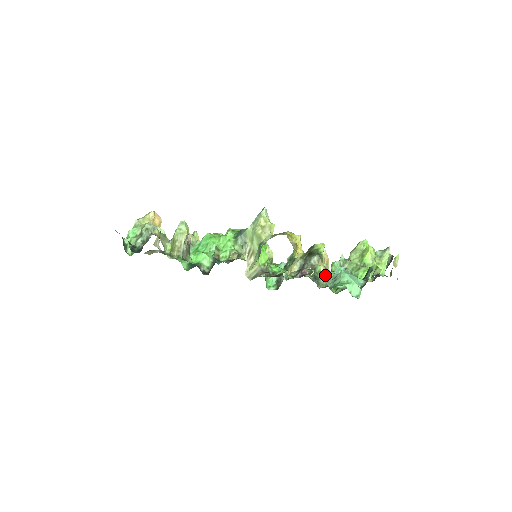
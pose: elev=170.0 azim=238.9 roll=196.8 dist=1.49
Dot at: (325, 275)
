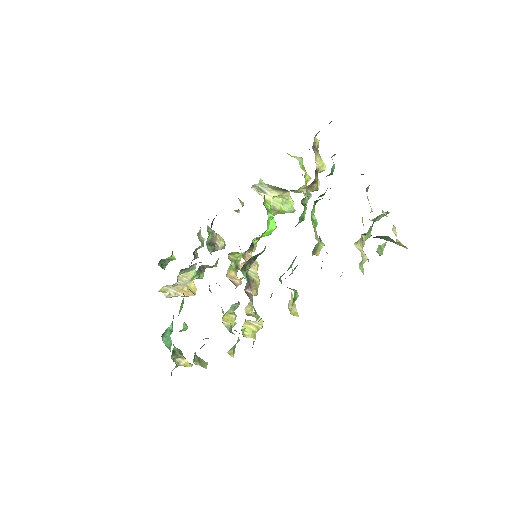
Dot at: occluded
